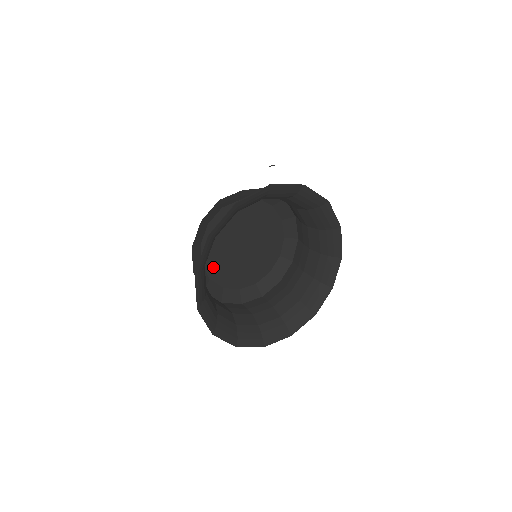
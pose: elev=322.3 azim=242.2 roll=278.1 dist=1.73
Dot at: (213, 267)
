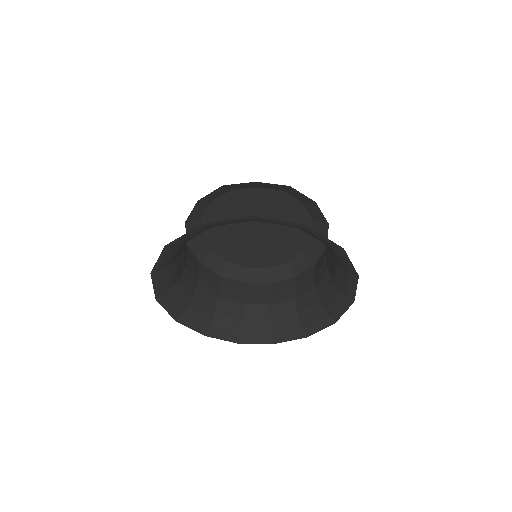
Dot at: (216, 241)
